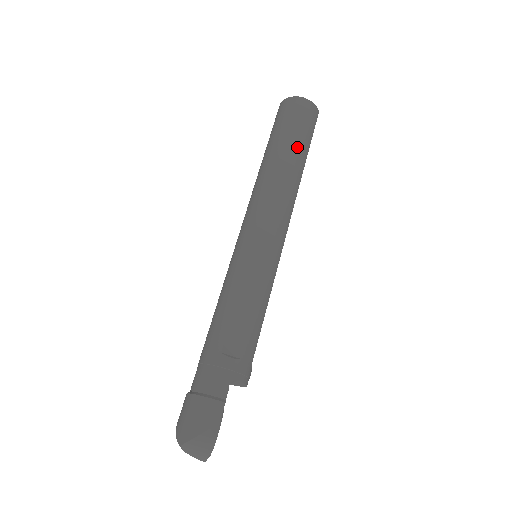
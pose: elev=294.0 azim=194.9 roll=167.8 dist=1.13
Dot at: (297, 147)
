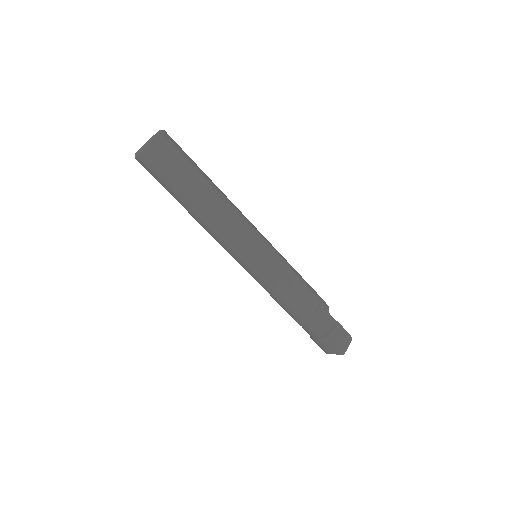
Dot at: (199, 176)
